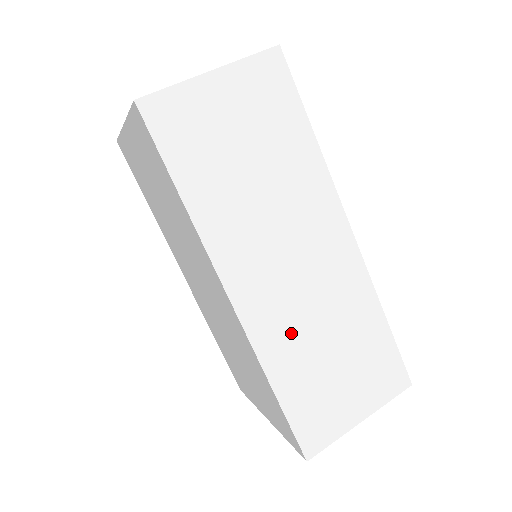
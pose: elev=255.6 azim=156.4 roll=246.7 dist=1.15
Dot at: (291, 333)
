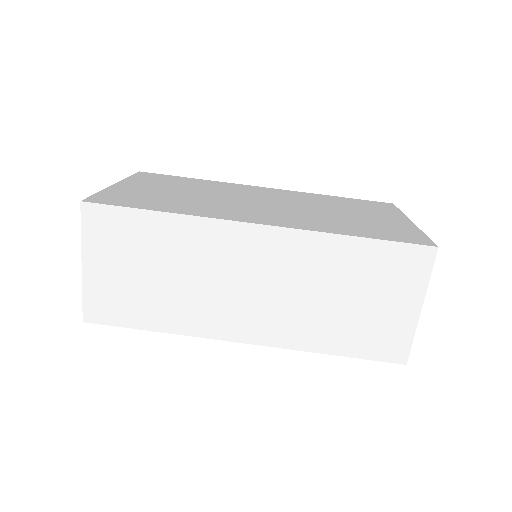
Dot at: (300, 319)
